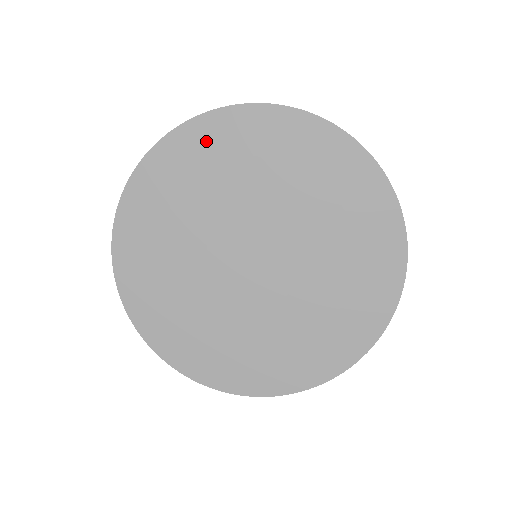
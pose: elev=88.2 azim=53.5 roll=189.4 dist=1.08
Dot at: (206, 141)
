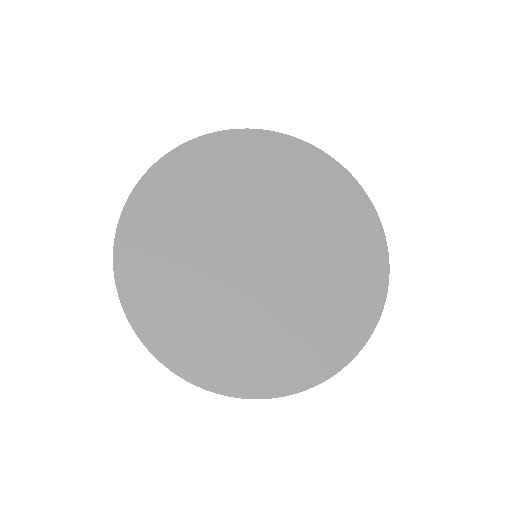
Dot at: (181, 171)
